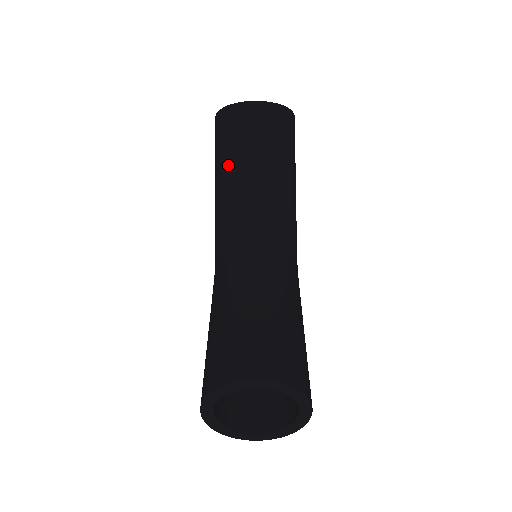
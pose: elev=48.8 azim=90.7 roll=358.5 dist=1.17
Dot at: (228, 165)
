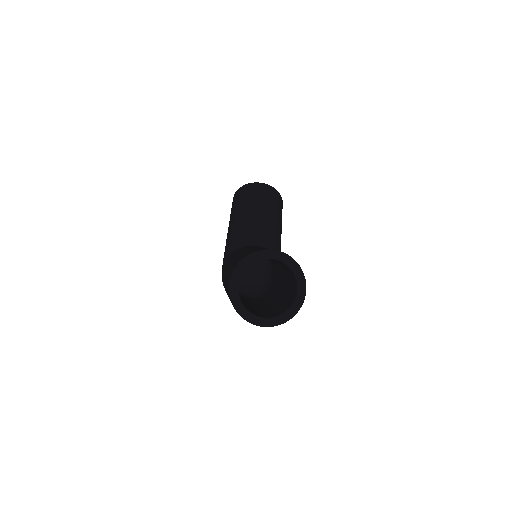
Dot at: (244, 208)
